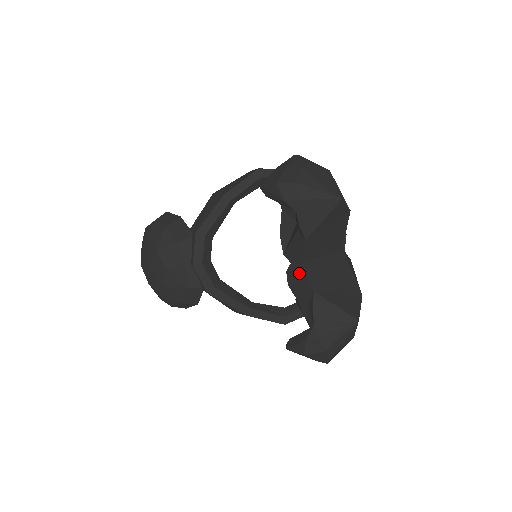
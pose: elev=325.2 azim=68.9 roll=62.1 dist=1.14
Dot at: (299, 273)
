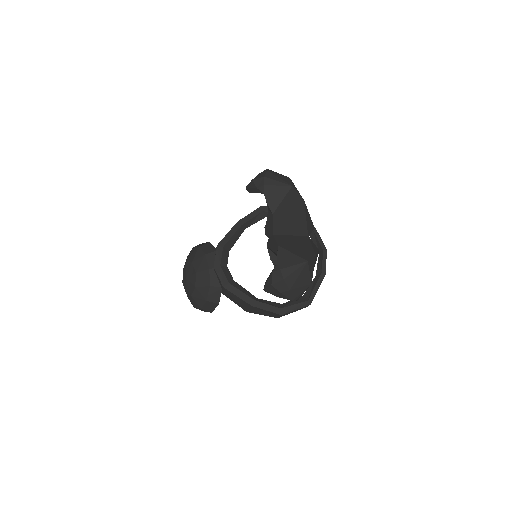
Dot at: (272, 241)
